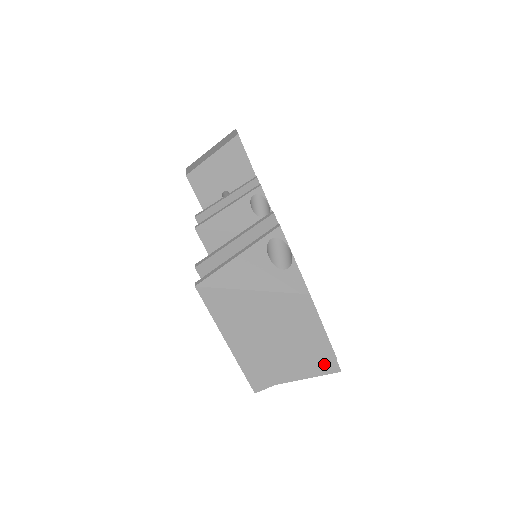
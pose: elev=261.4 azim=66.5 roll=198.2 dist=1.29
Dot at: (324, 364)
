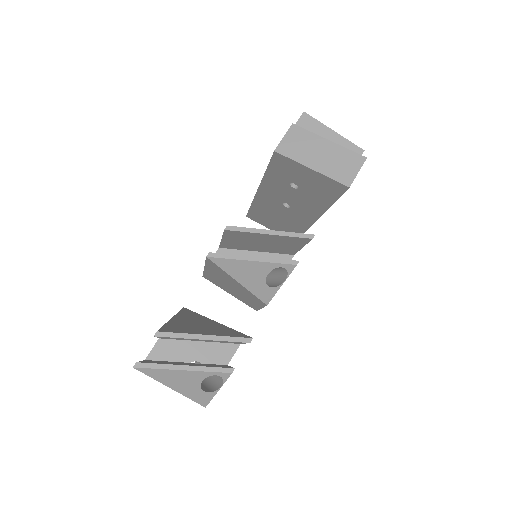
Dot at: occluded
